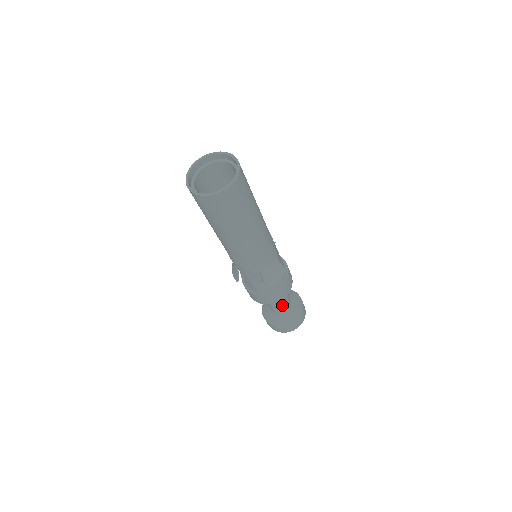
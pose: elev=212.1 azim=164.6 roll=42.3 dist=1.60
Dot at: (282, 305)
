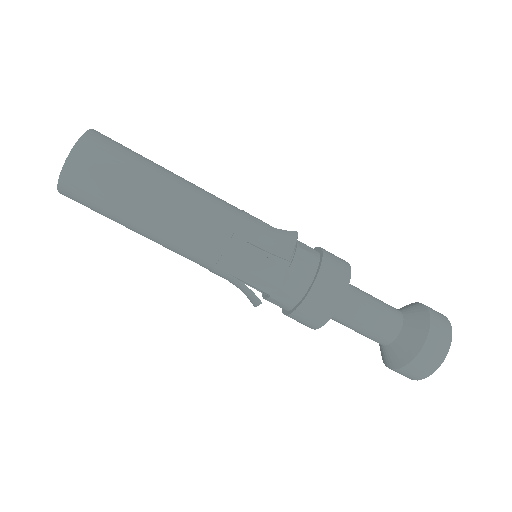
Dot at: (381, 314)
